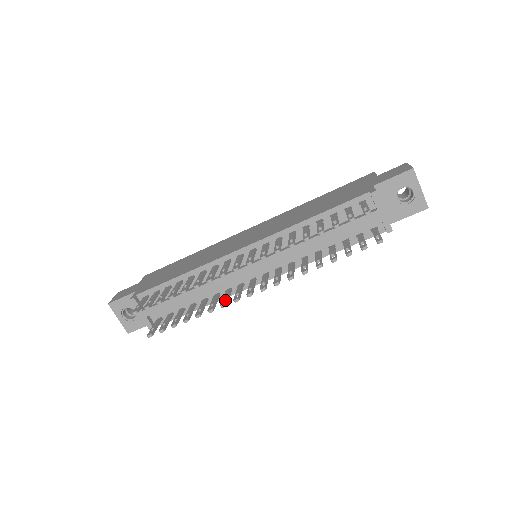
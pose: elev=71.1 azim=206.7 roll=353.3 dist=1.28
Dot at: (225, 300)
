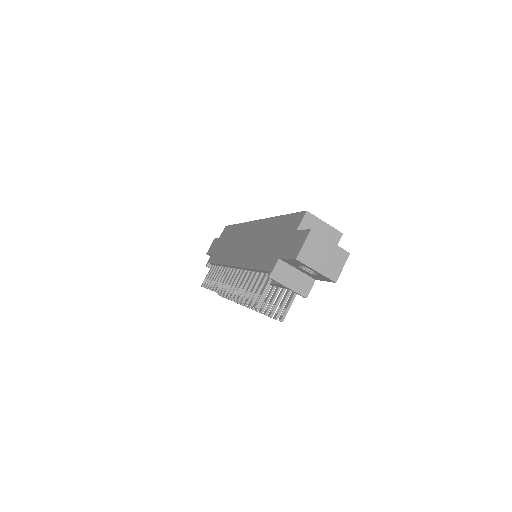
Dot at: occluded
